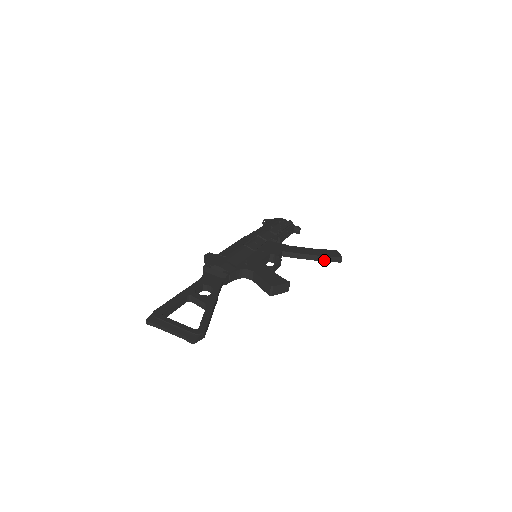
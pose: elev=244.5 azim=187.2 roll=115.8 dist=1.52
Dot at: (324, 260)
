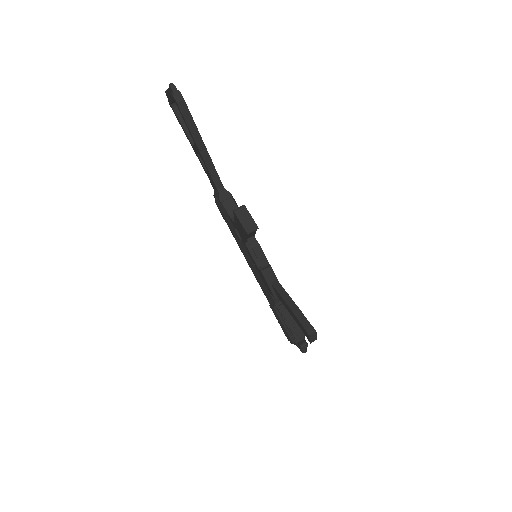
Dot at: (298, 316)
